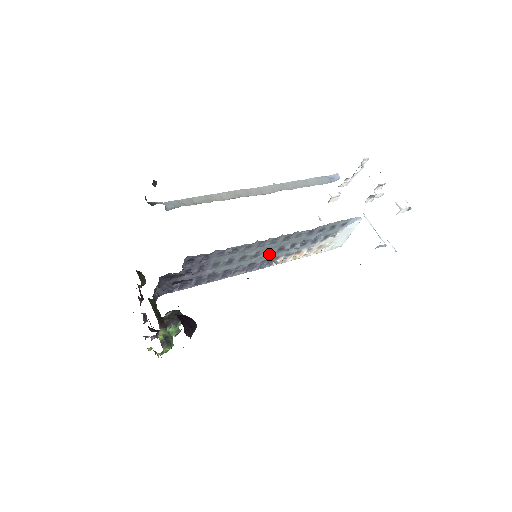
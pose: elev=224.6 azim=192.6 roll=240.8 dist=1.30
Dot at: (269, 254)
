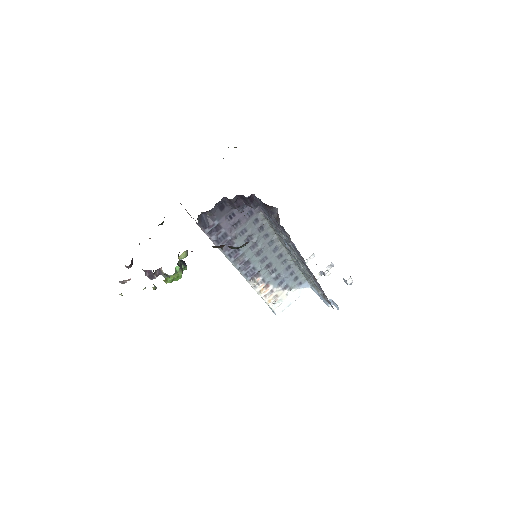
Dot at: (262, 263)
